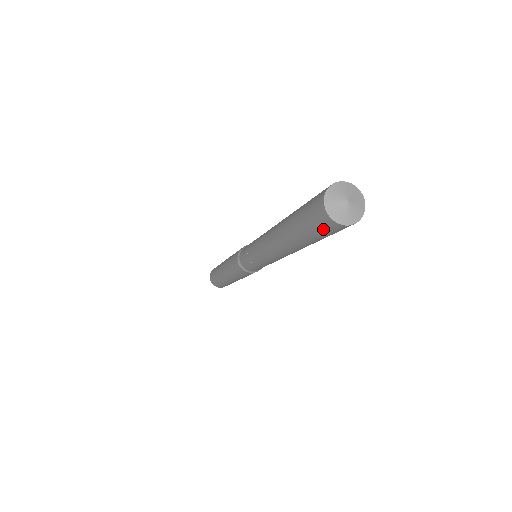
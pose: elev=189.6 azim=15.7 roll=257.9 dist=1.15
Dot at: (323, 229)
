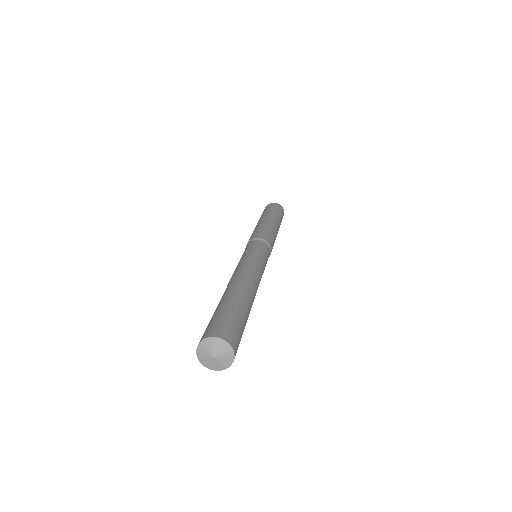
Dot at: occluded
